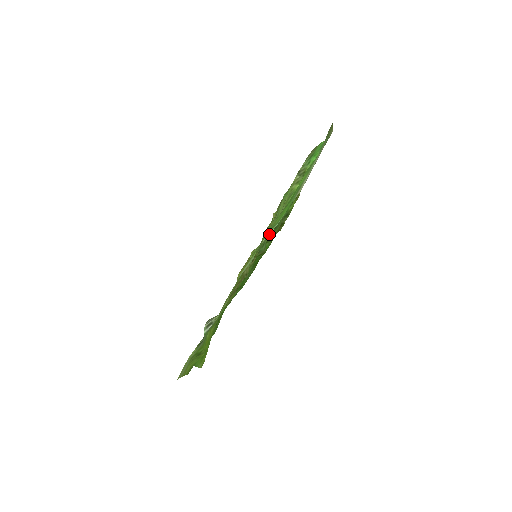
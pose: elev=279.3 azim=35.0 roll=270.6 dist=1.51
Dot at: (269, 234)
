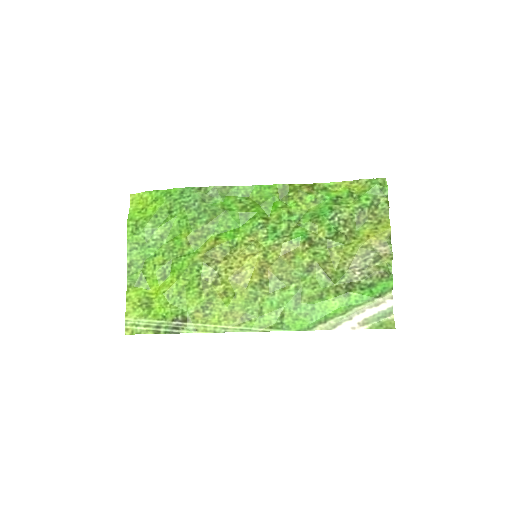
Dot at: occluded
